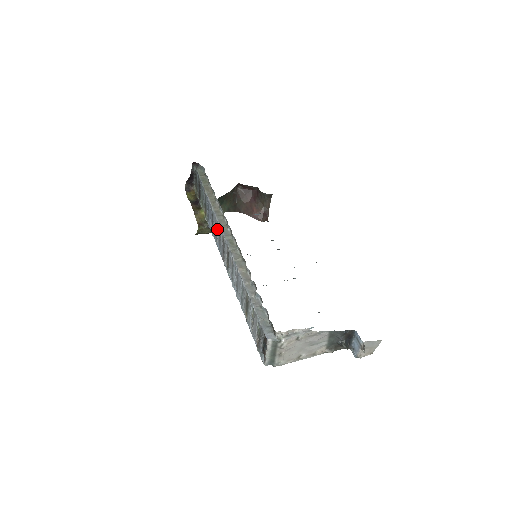
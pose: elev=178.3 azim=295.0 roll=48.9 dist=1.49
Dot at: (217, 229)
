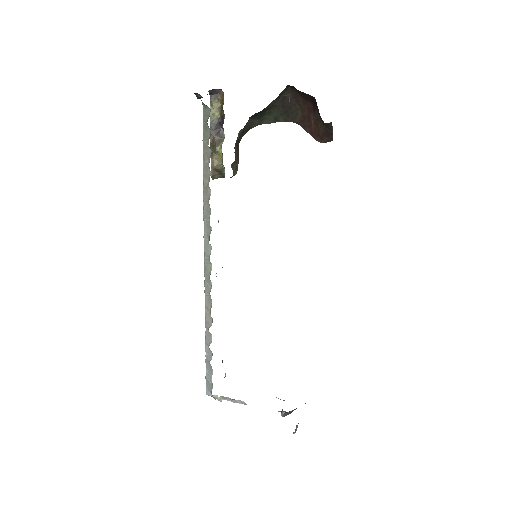
Dot at: occluded
